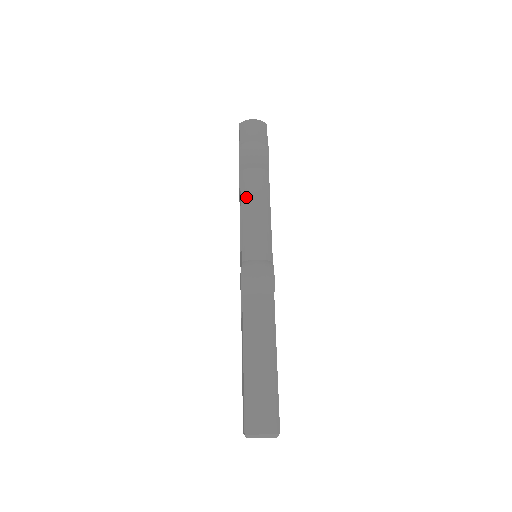
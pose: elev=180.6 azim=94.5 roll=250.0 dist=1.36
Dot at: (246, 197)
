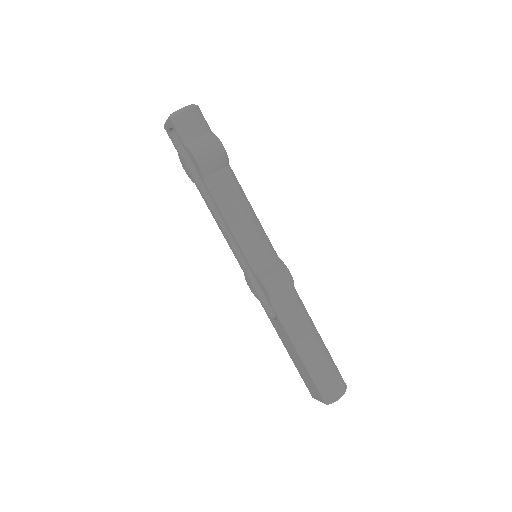
Dot at: (226, 207)
